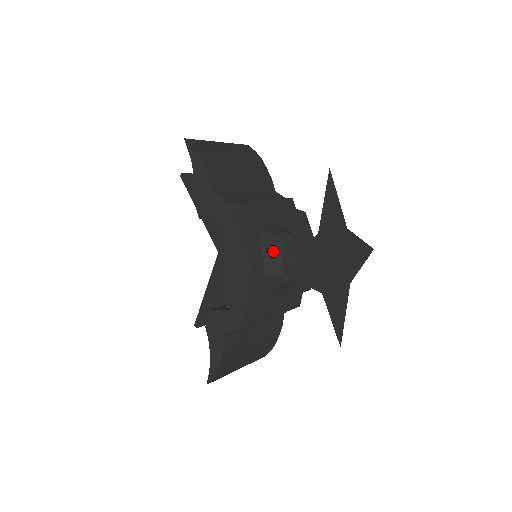
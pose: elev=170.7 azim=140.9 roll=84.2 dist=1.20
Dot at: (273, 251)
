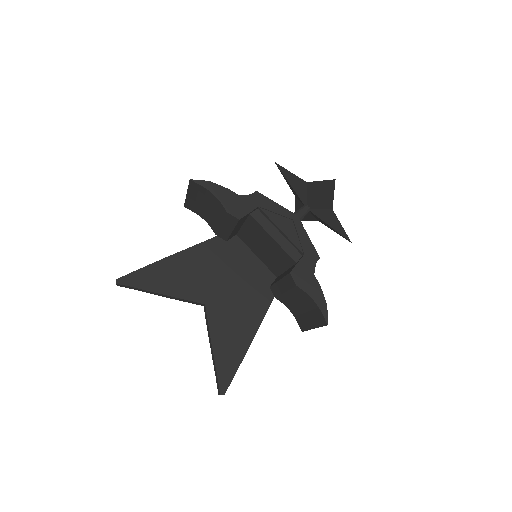
Dot at: occluded
